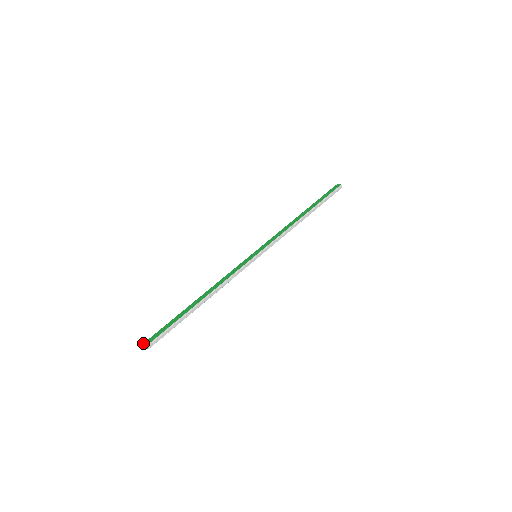
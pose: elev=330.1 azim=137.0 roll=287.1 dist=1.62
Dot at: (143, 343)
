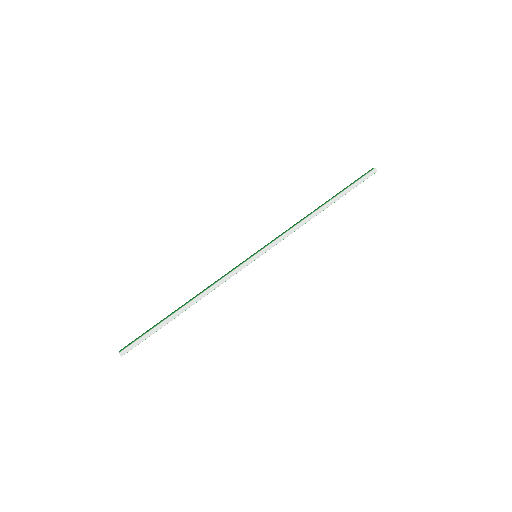
Dot at: (119, 351)
